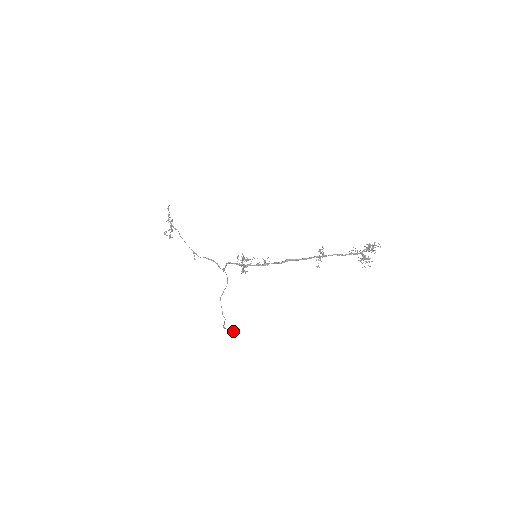
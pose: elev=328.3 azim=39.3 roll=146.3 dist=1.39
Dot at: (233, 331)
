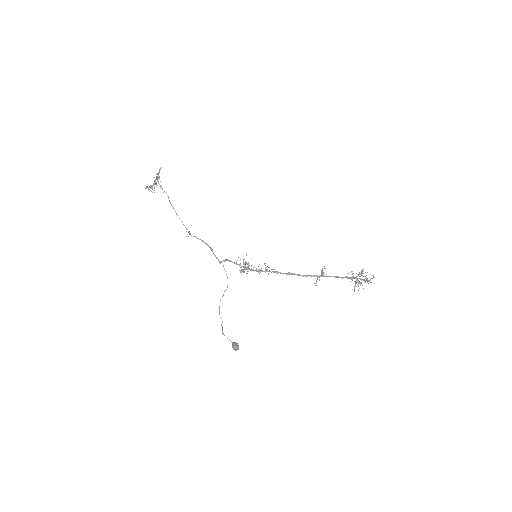
Dot at: (237, 348)
